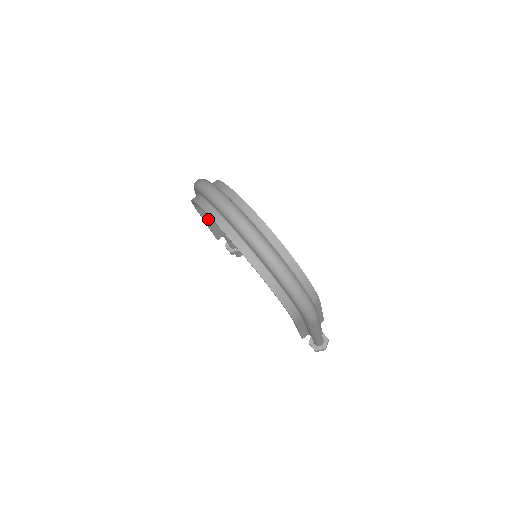
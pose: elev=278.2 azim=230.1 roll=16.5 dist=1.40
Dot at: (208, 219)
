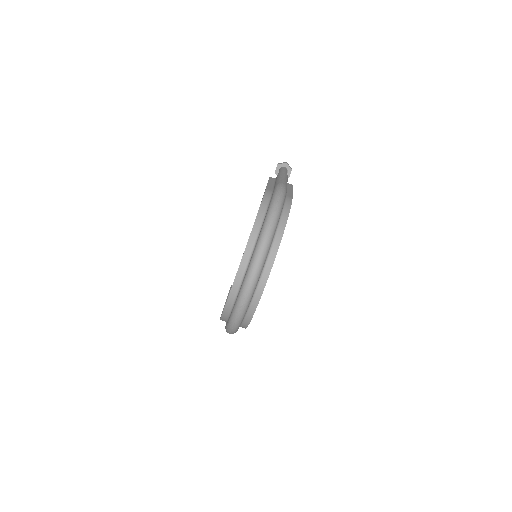
Dot at: occluded
